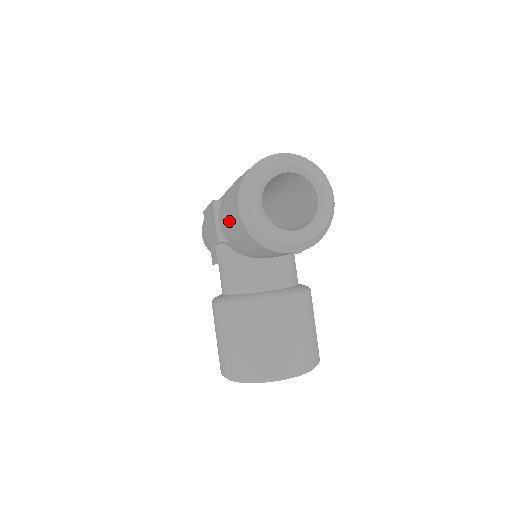
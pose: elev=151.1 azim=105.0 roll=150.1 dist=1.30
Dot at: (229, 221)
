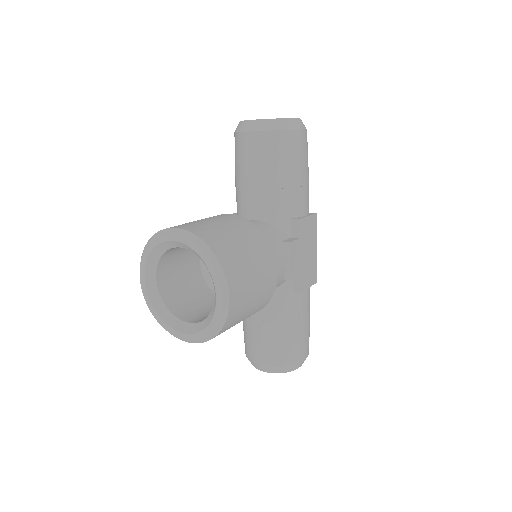
Dot at: occluded
